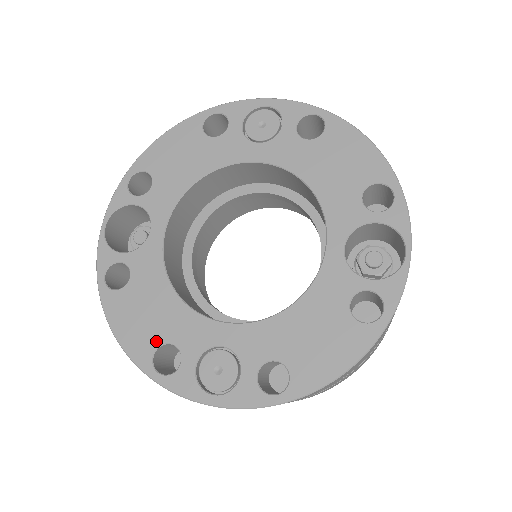
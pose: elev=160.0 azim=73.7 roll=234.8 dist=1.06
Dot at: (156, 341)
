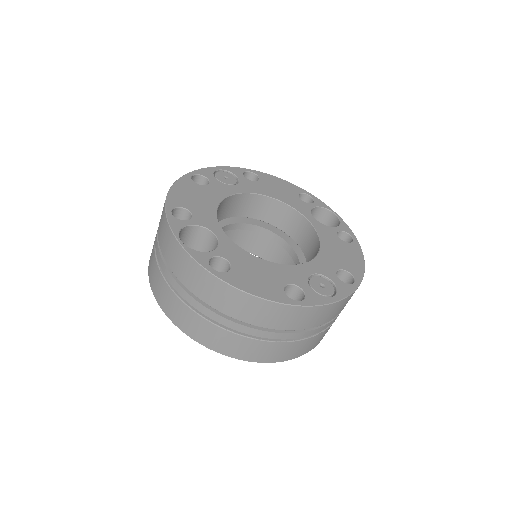
Dot at: (280, 286)
